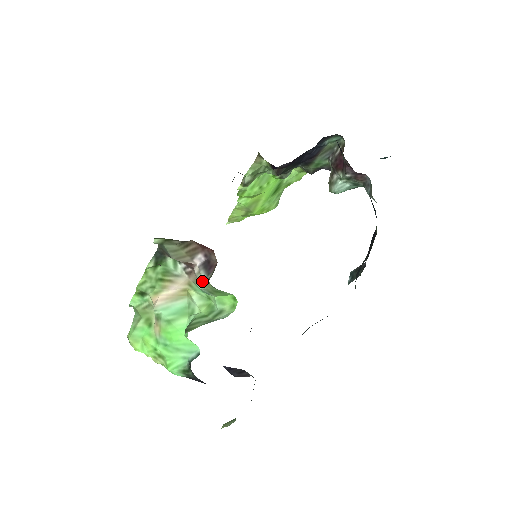
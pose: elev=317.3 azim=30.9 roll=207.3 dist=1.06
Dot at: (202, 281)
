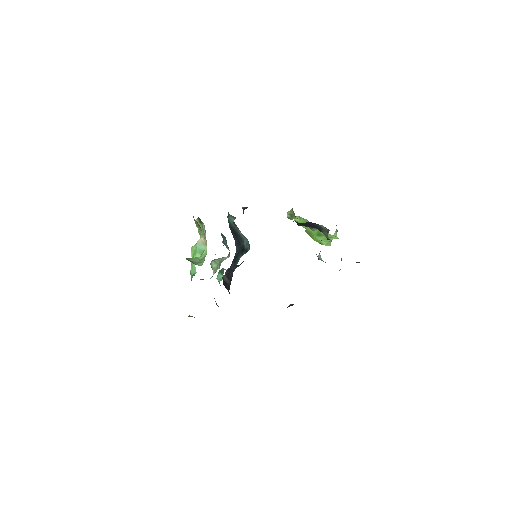
Dot at: occluded
